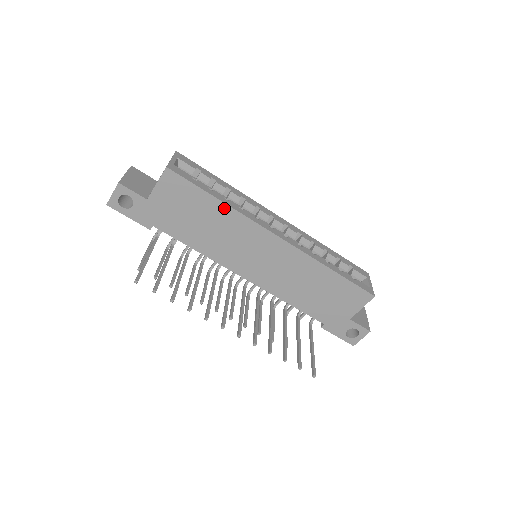
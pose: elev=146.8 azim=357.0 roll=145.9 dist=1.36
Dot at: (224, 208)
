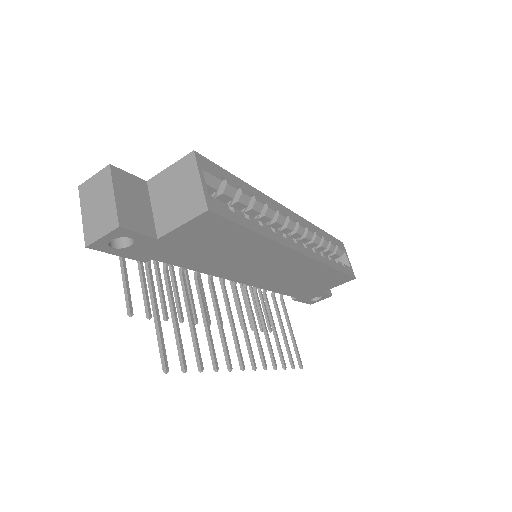
Dot at: (260, 239)
